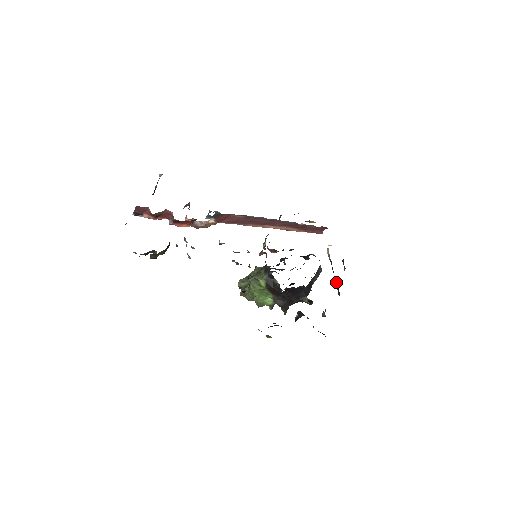
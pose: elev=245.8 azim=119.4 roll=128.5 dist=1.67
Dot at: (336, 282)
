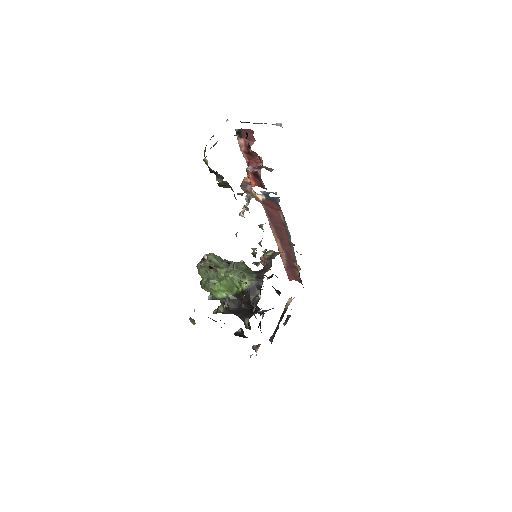
Dot at: (276, 329)
